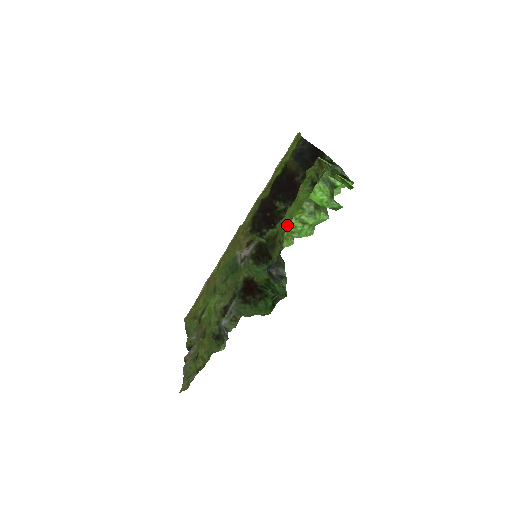
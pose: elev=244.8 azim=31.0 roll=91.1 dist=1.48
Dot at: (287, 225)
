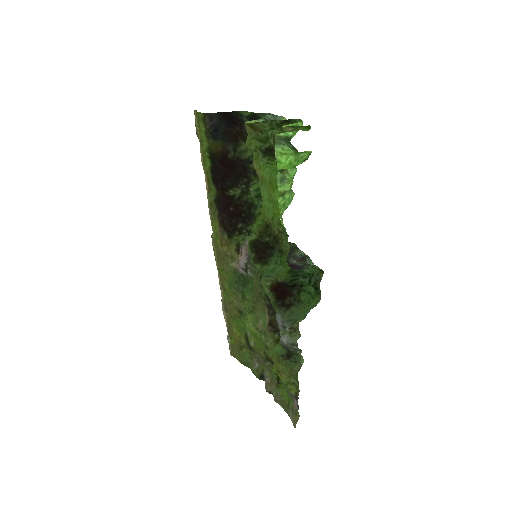
Dot at: (276, 212)
